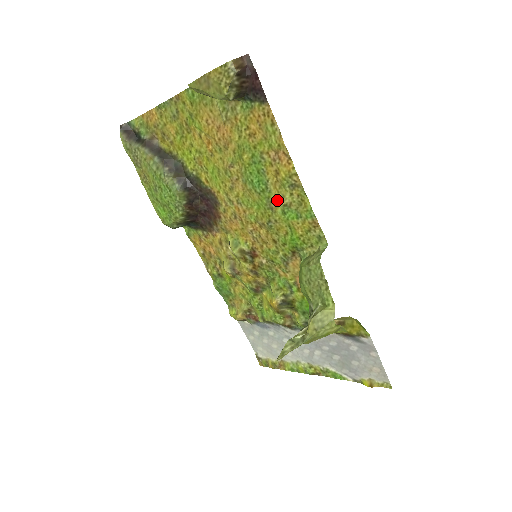
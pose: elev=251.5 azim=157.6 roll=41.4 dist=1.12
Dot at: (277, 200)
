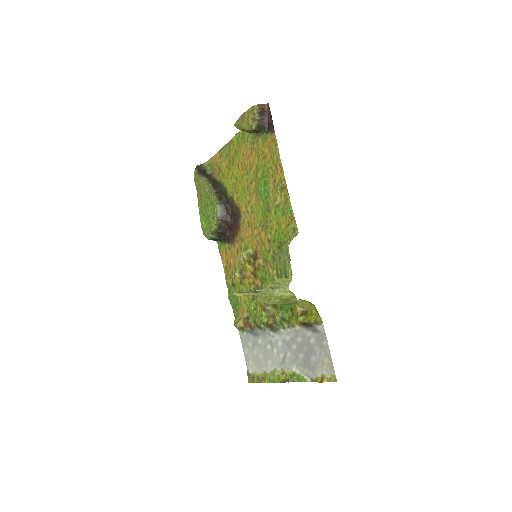
Dot at: (273, 203)
